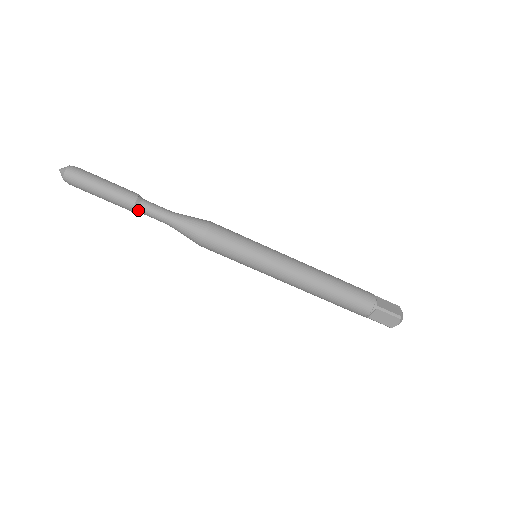
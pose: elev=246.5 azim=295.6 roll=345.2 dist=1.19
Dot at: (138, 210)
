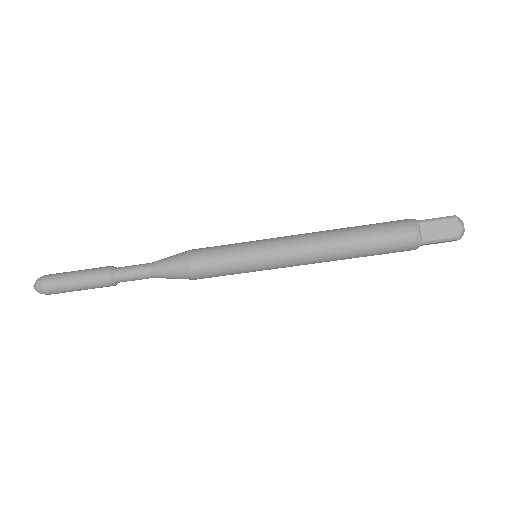
Dot at: occluded
